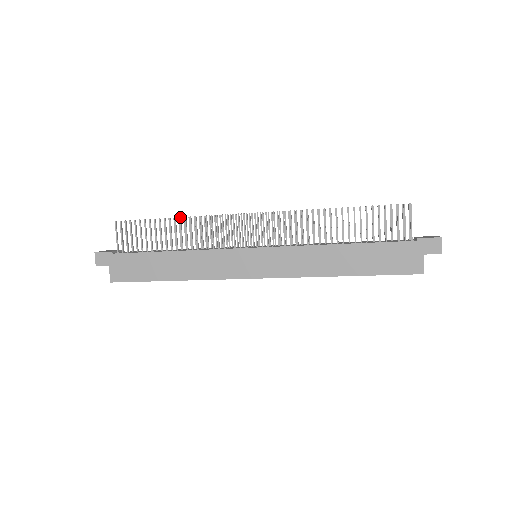
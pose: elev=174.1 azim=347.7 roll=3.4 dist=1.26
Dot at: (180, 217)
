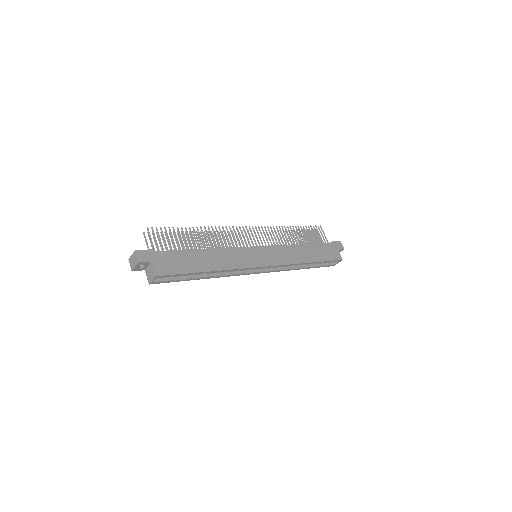
Dot at: occluded
